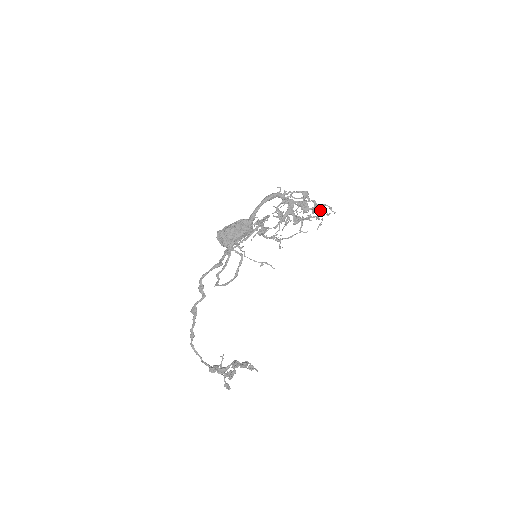
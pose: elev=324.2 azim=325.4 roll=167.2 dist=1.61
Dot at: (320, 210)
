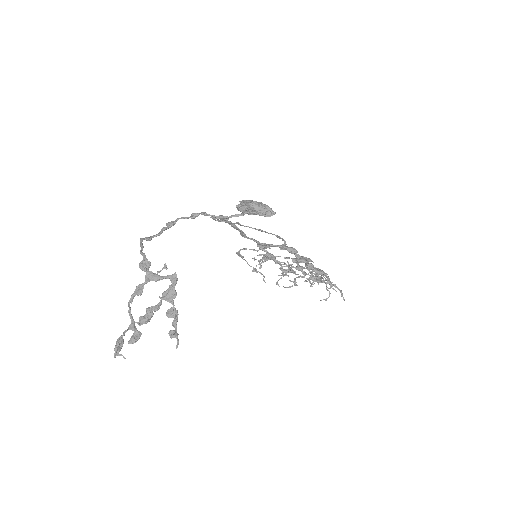
Dot at: occluded
